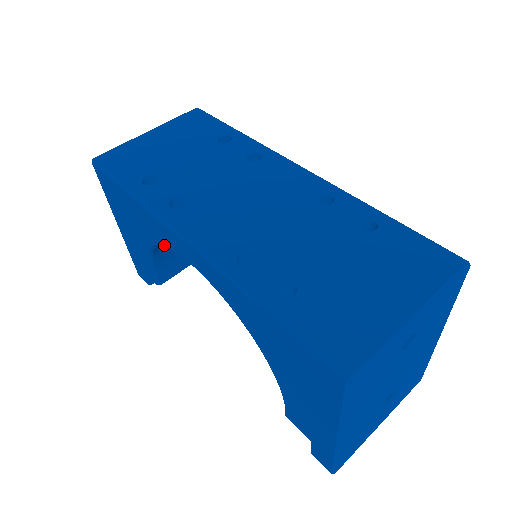
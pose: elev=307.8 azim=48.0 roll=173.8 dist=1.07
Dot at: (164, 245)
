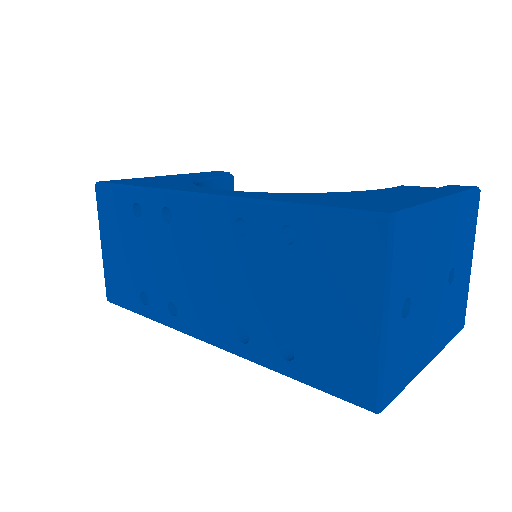
Dot at: occluded
